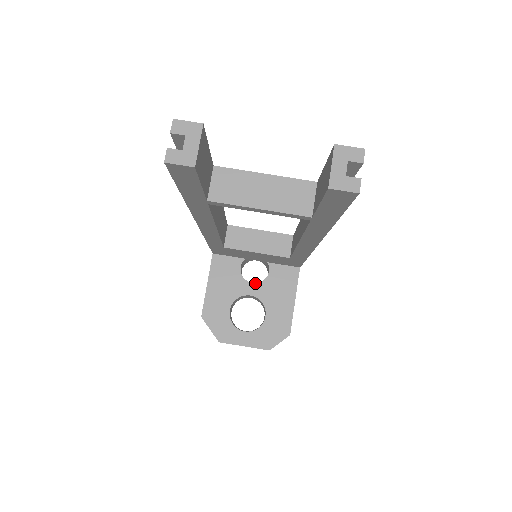
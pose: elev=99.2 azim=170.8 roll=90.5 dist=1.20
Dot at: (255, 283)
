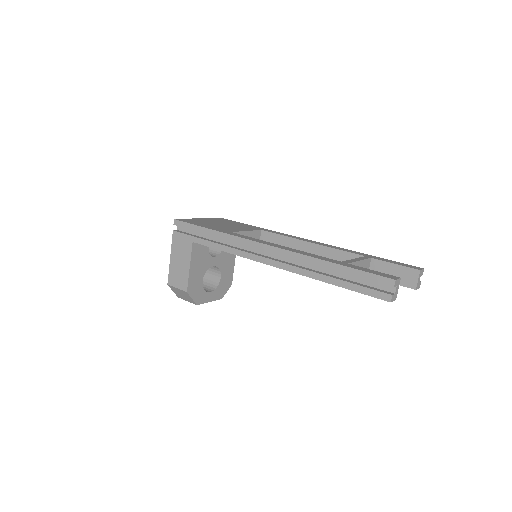
Dot at: (216, 257)
